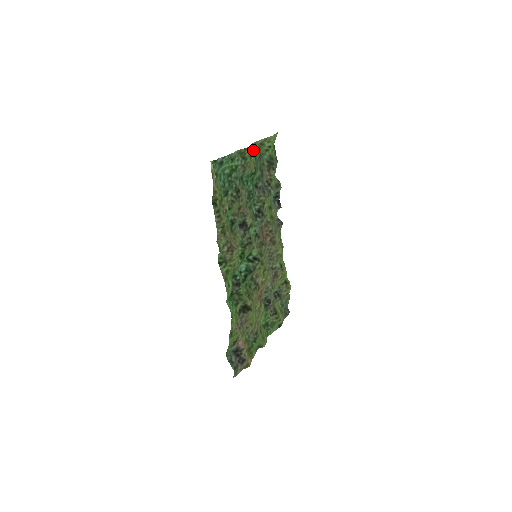
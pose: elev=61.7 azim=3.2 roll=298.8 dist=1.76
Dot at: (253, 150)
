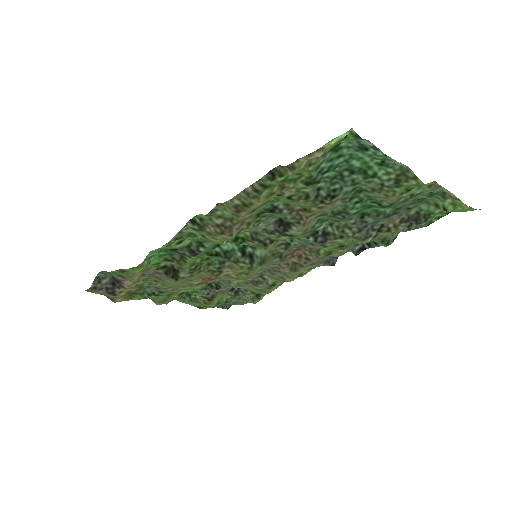
Dot at: (424, 187)
